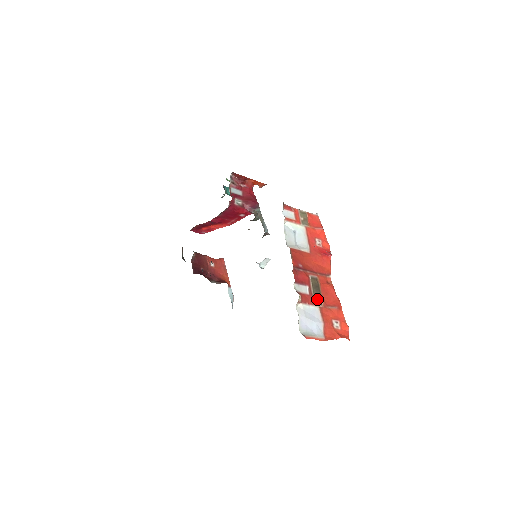
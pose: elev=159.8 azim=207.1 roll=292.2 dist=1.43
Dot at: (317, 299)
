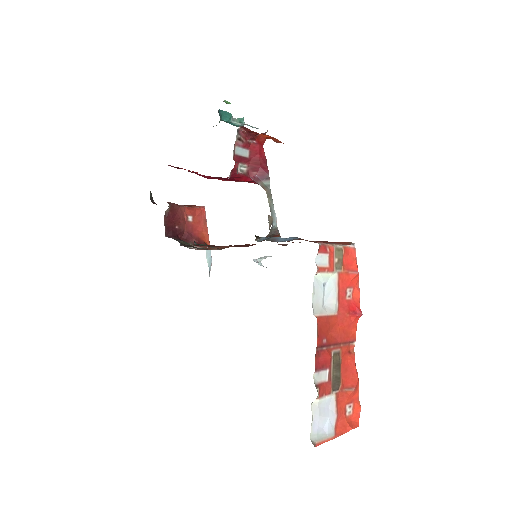
Dot at: (335, 383)
